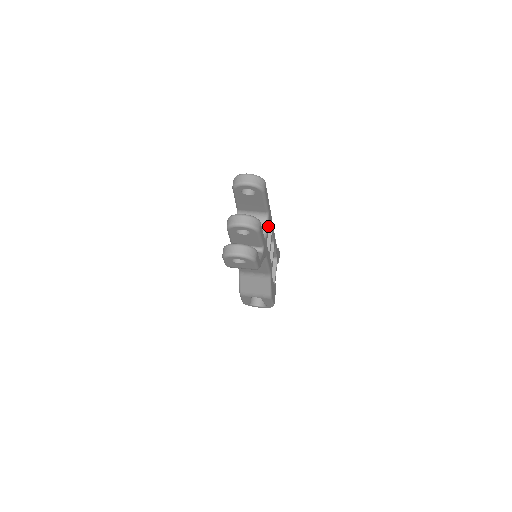
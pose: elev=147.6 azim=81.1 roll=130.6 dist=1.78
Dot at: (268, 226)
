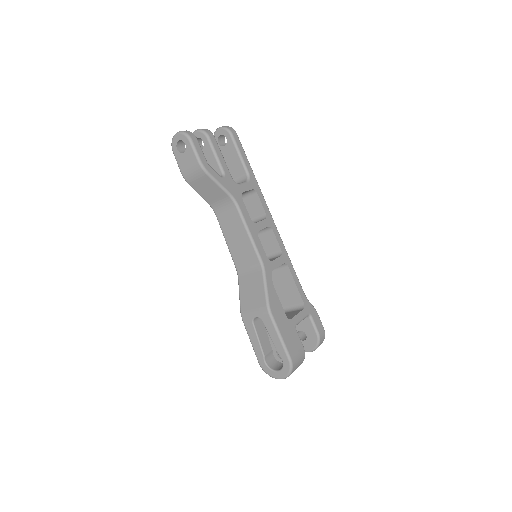
Dot at: (248, 187)
